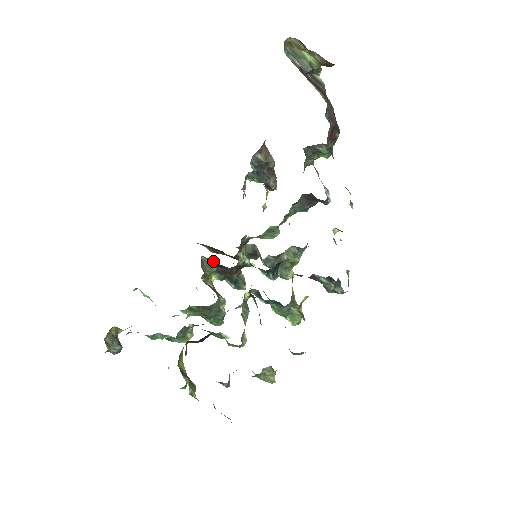
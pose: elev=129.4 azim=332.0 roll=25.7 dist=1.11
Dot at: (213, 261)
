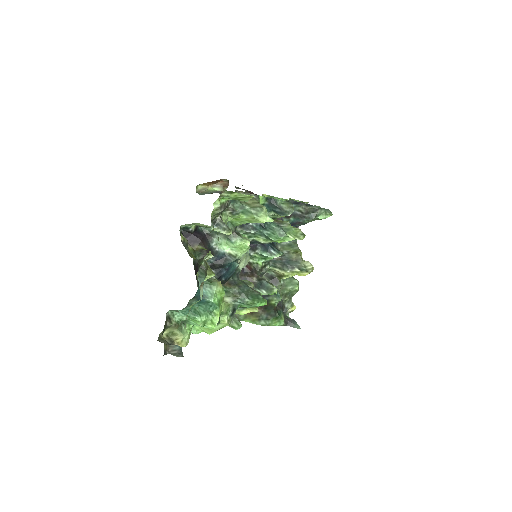
Dot at: occluded
